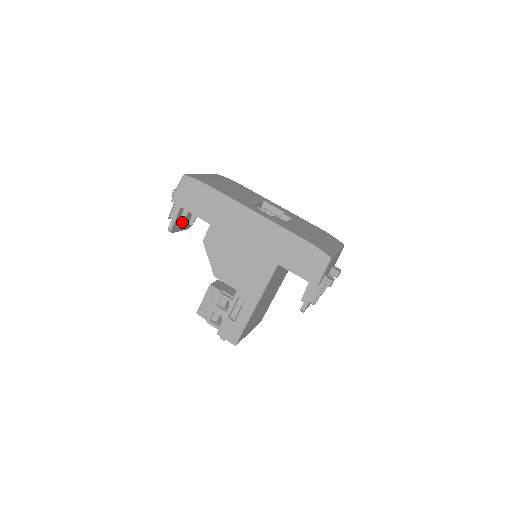
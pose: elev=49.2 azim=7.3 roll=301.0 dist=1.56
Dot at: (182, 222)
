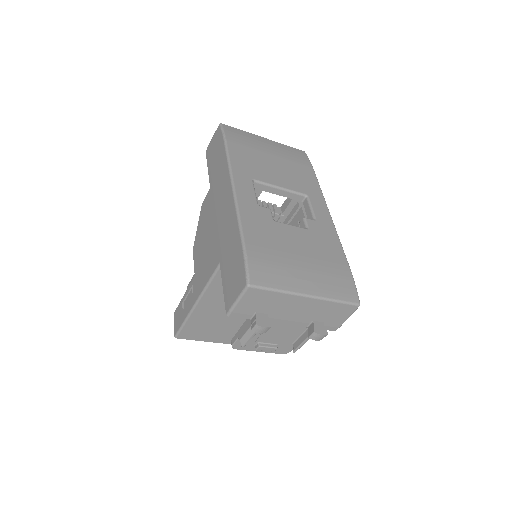
Dot at: occluded
